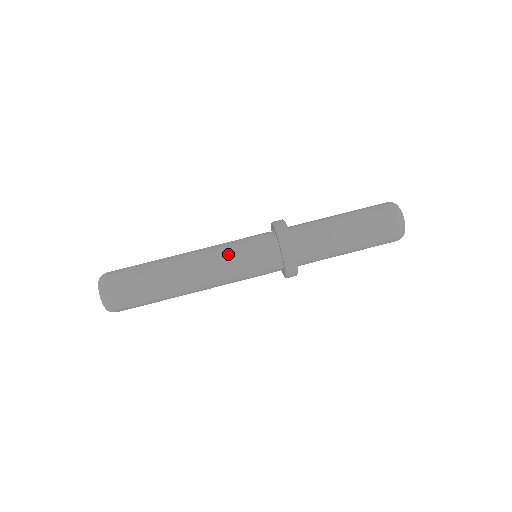
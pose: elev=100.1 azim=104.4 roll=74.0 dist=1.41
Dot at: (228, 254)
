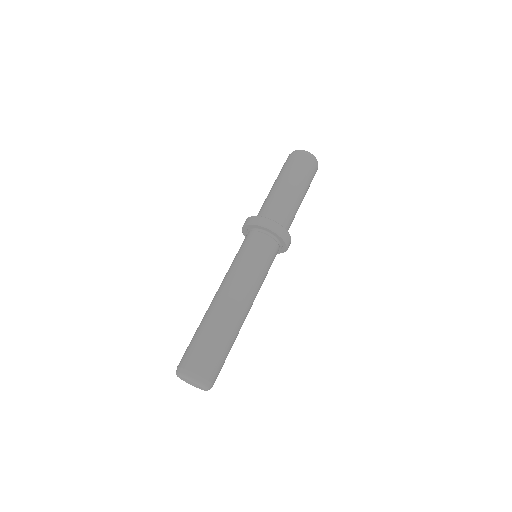
Dot at: (233, 265)
